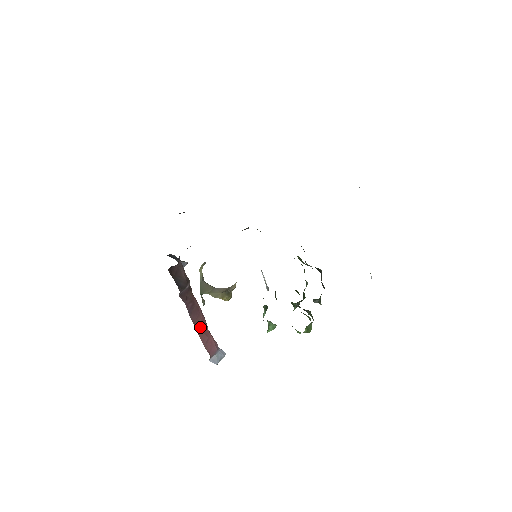
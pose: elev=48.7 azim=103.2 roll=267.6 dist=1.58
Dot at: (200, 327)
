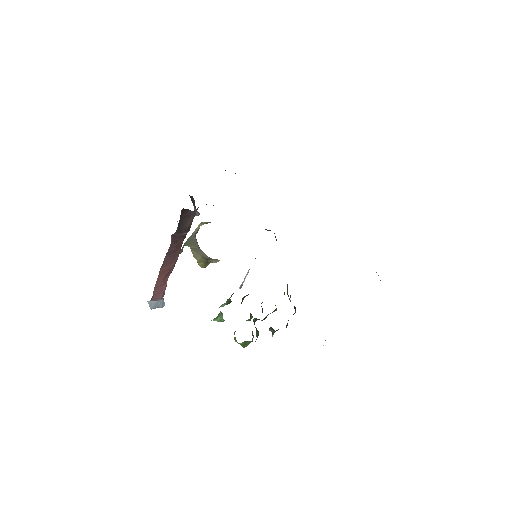
Dot at: (165, 271)
